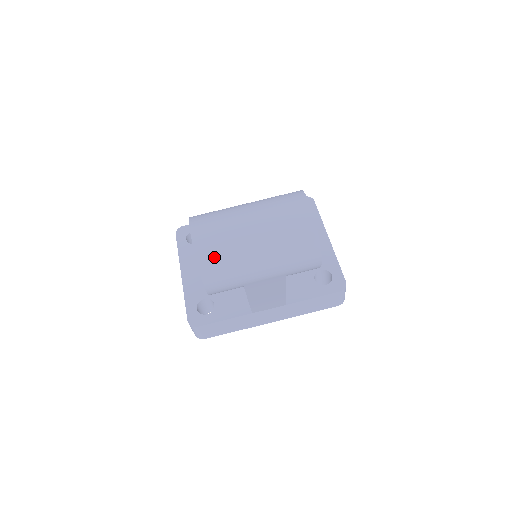
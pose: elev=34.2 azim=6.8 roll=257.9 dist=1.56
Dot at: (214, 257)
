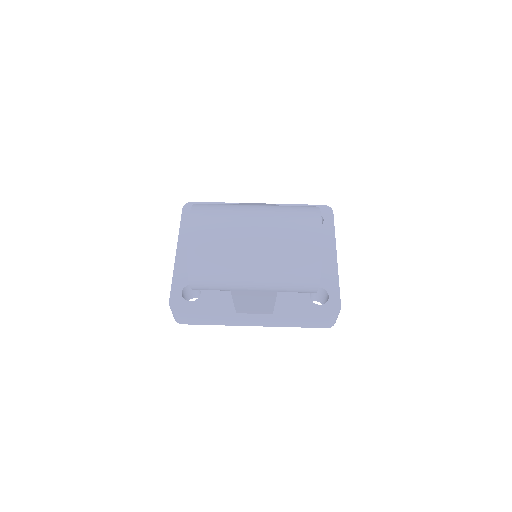
Dot at: (206, 255)
